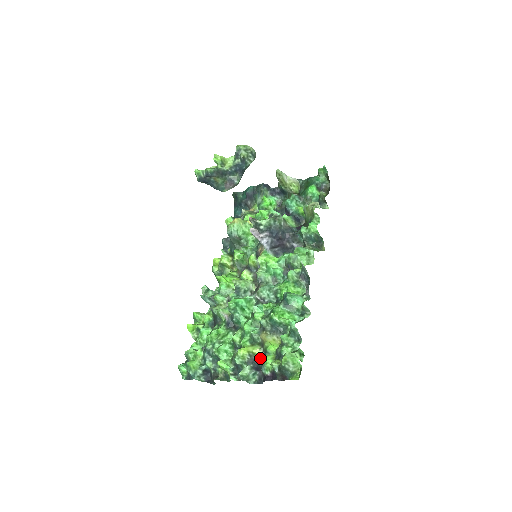
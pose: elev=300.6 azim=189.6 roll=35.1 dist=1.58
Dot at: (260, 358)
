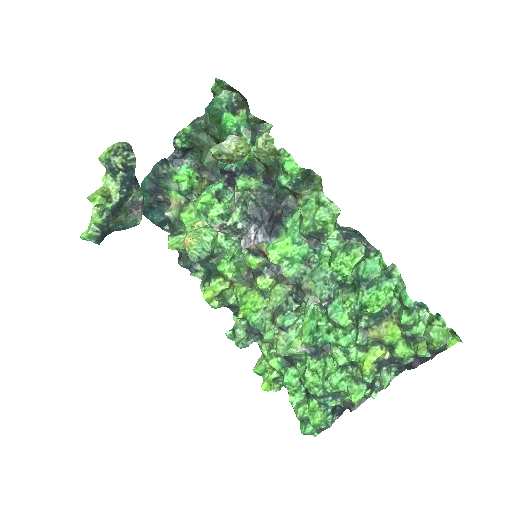
Dot at: (387, 354)
